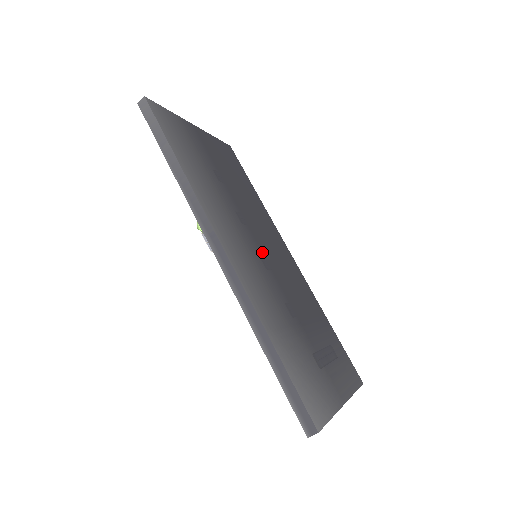
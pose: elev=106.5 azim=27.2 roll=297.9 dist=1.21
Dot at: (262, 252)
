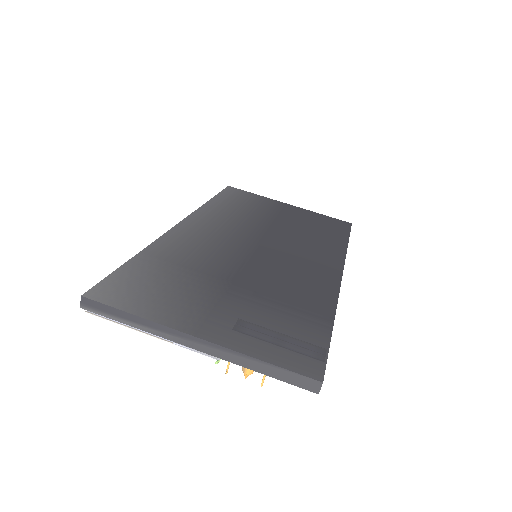
Dot at: (256, 248)
